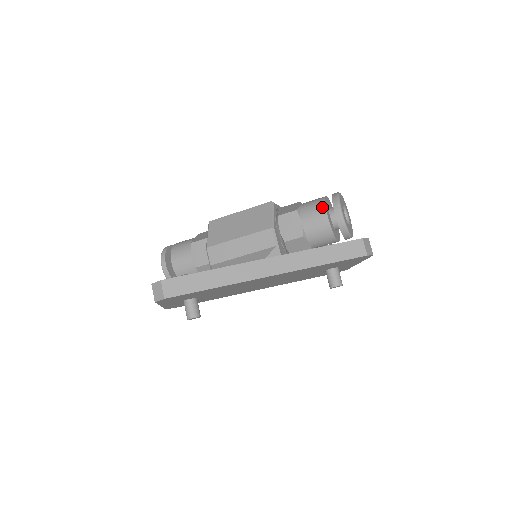
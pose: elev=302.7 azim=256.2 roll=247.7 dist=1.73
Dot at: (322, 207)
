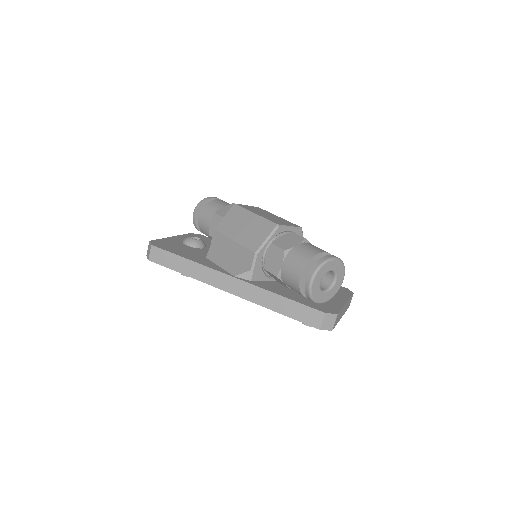
Dot at: (302, 264)
